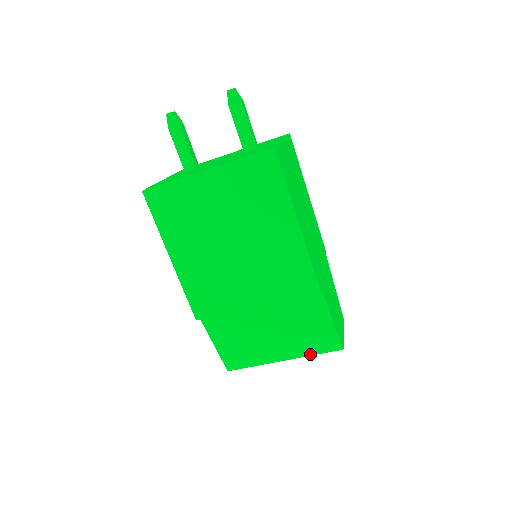
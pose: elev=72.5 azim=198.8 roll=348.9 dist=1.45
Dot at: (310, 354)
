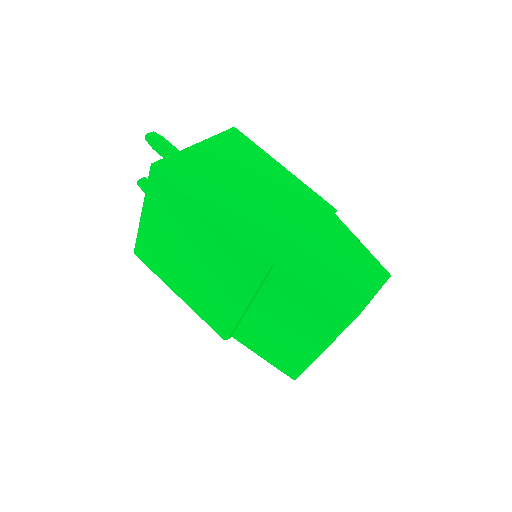
Dot at: (334, 335)
